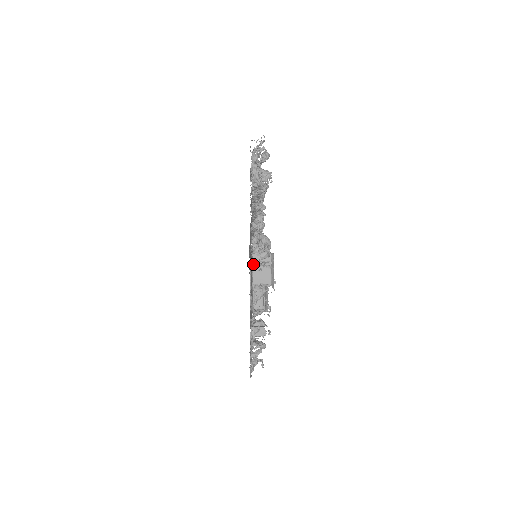
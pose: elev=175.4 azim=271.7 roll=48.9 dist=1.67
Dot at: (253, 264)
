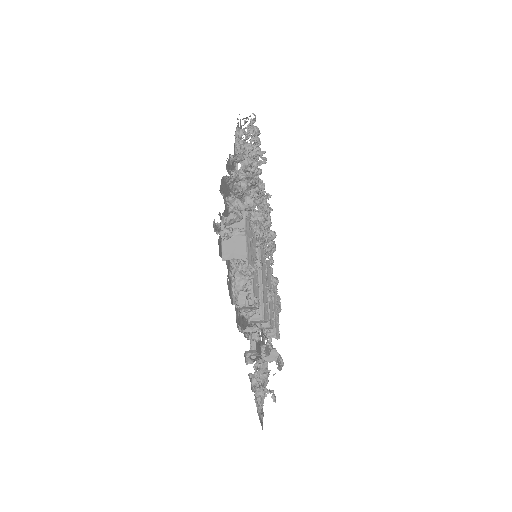
Dot at: (214, 227)
